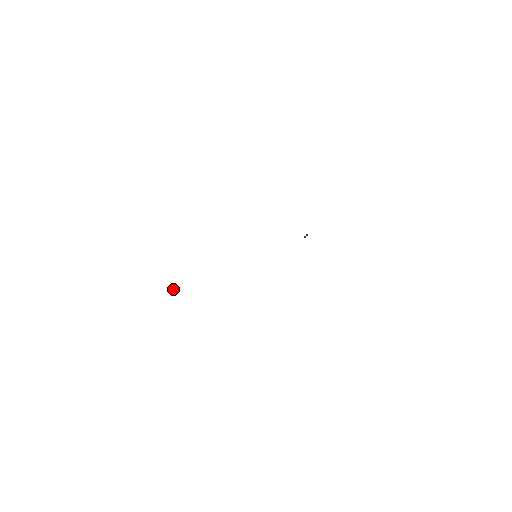
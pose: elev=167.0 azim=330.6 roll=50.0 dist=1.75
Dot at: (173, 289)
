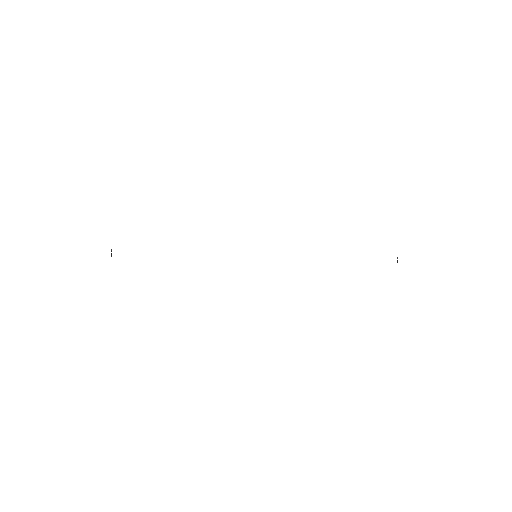
Dot at: (111, 253)
